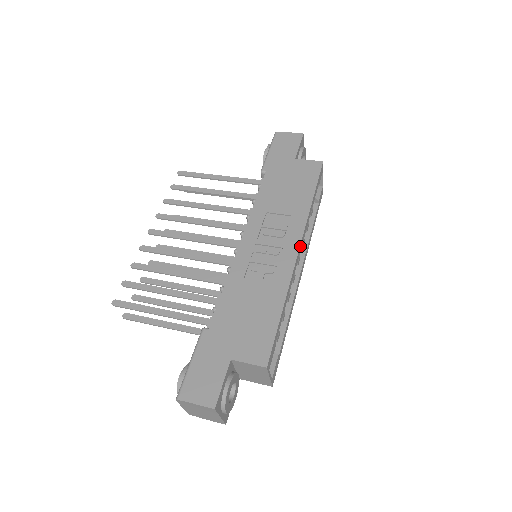
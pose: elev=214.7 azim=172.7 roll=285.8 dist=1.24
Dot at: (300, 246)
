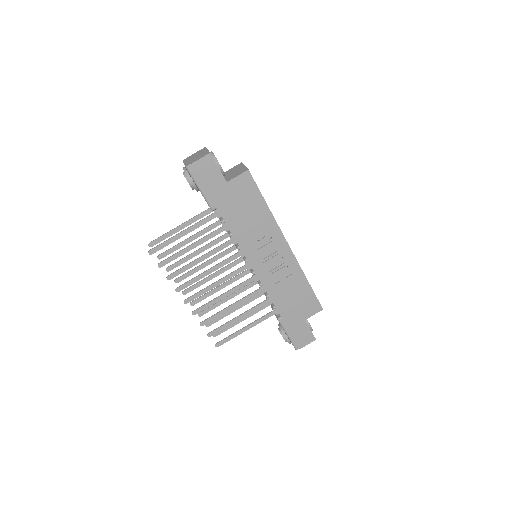
Dot at: (287, 242)
